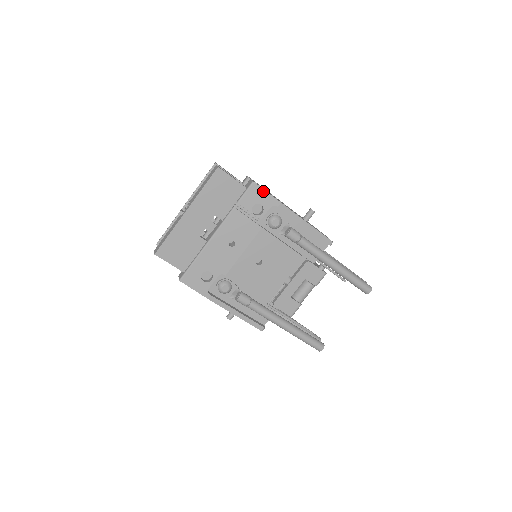
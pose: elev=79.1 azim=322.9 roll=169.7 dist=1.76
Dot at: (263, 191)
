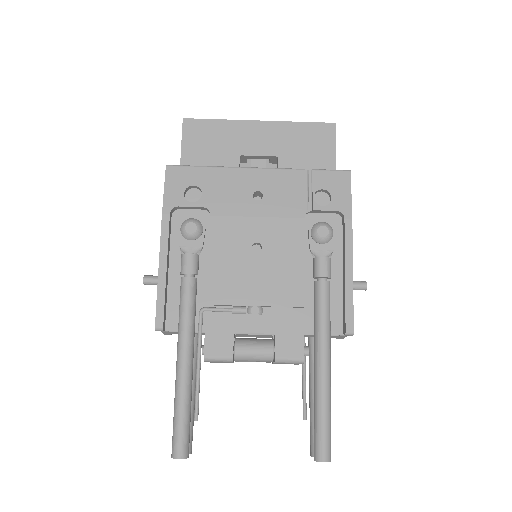
Dot at: (349, 189)
